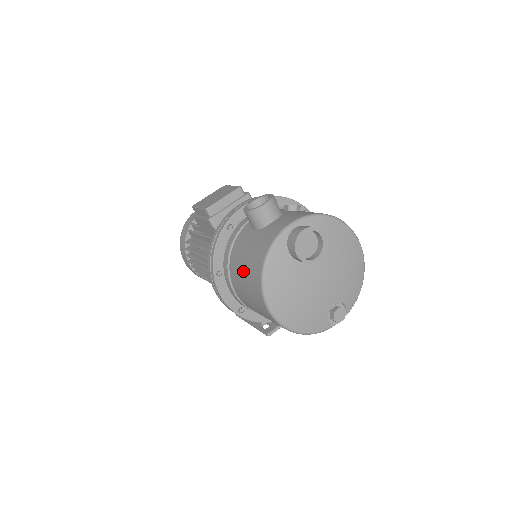
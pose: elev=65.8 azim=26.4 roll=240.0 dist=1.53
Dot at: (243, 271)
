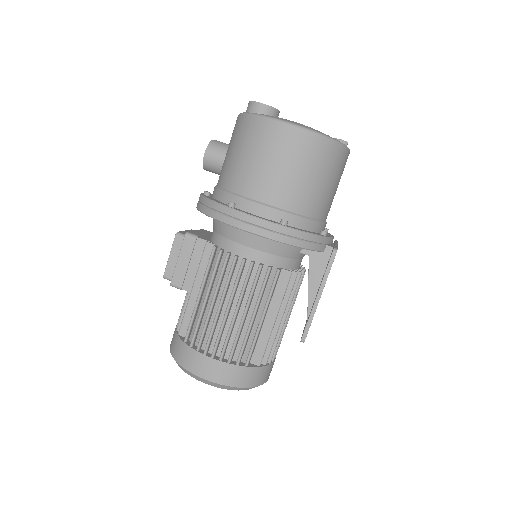
Dot at: (243, 156)
